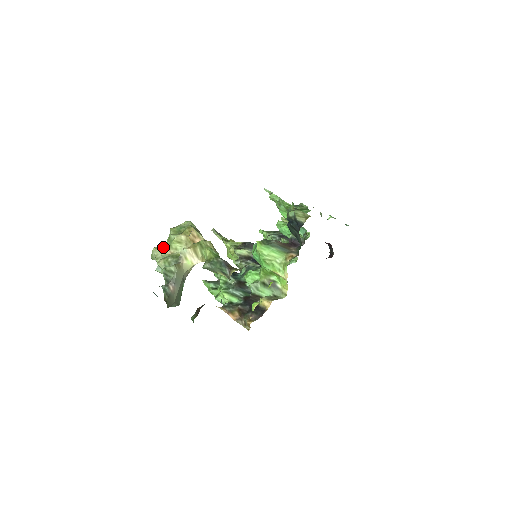
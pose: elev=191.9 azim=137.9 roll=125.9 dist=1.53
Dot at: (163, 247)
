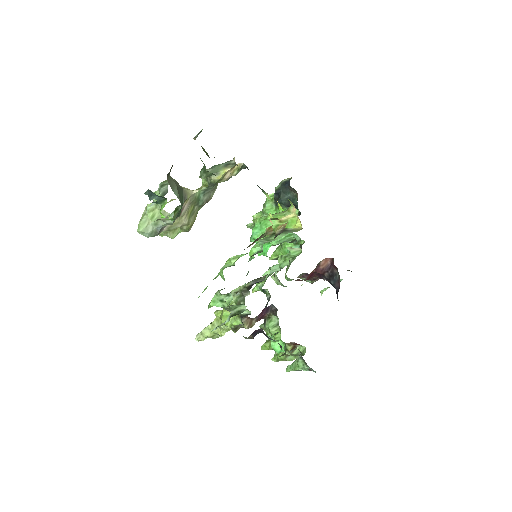
Dot at: occluded
